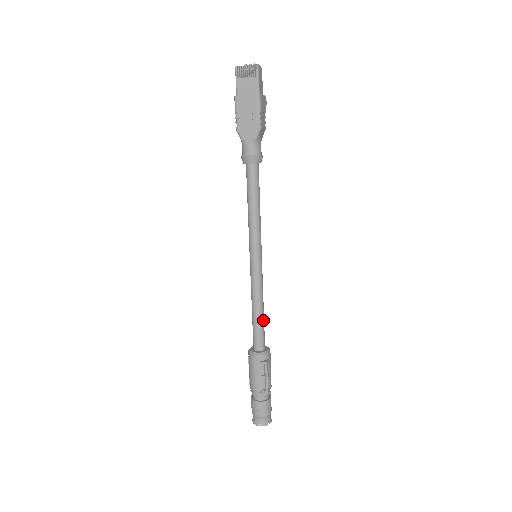
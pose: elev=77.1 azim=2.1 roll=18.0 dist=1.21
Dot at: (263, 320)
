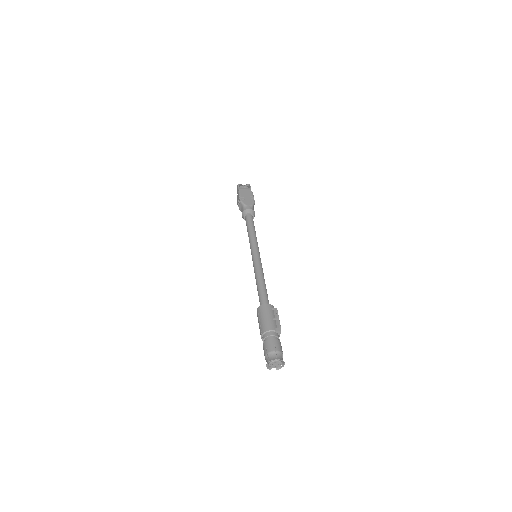
Dot at: (266, 290)
